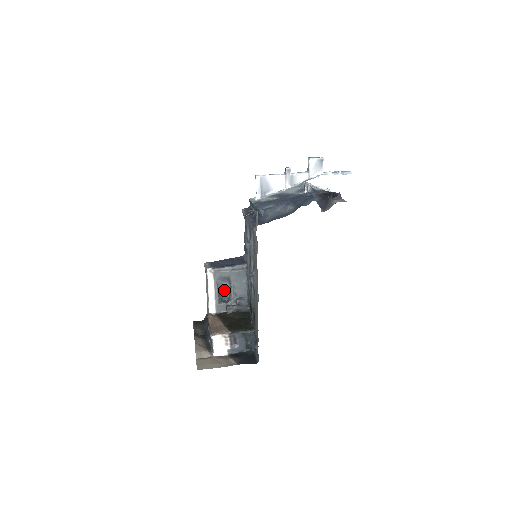
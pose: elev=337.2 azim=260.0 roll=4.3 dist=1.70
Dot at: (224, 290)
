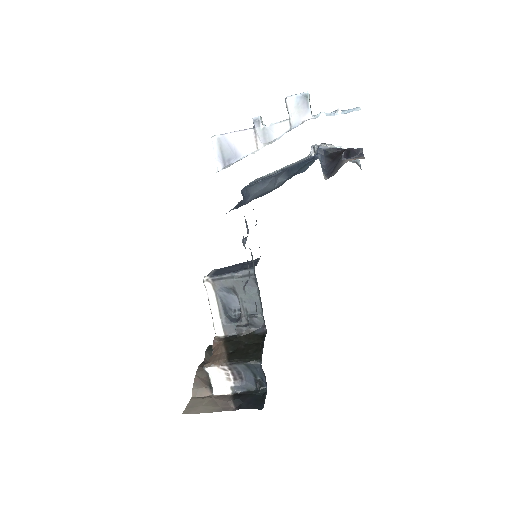
Dot at: (233, 305)
